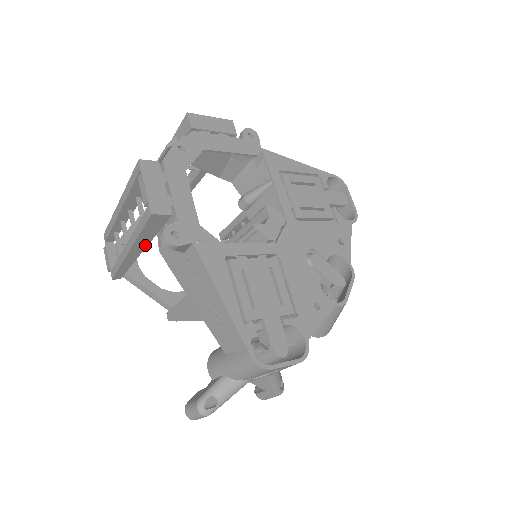
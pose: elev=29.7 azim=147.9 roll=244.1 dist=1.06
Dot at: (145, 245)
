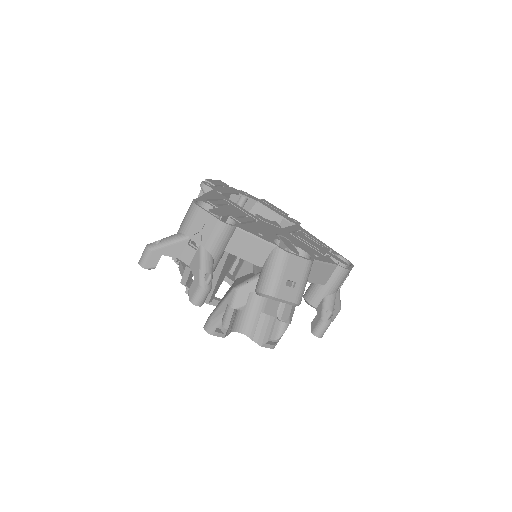
Dot at: occluded
